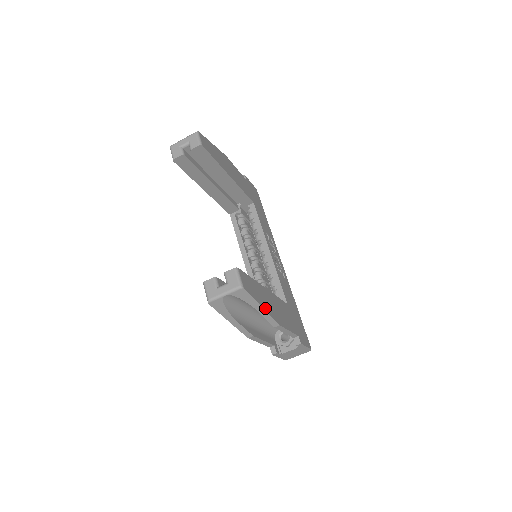
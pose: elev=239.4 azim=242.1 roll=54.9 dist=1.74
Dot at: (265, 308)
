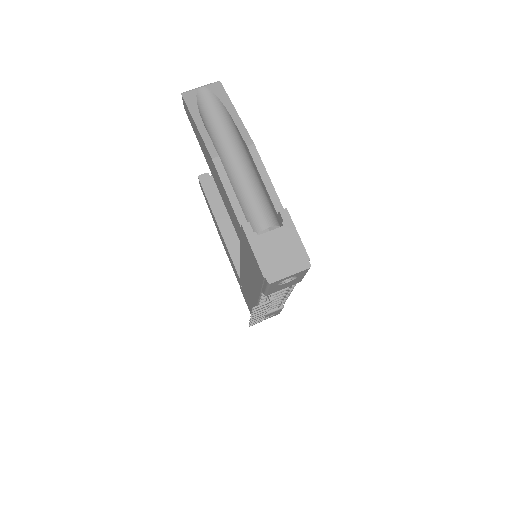
Dot at: (239, 119)
